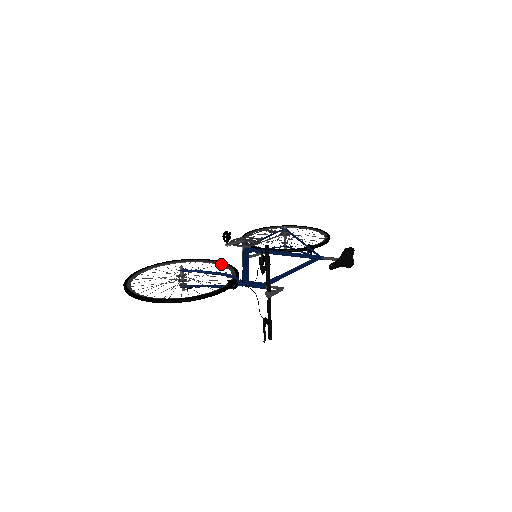
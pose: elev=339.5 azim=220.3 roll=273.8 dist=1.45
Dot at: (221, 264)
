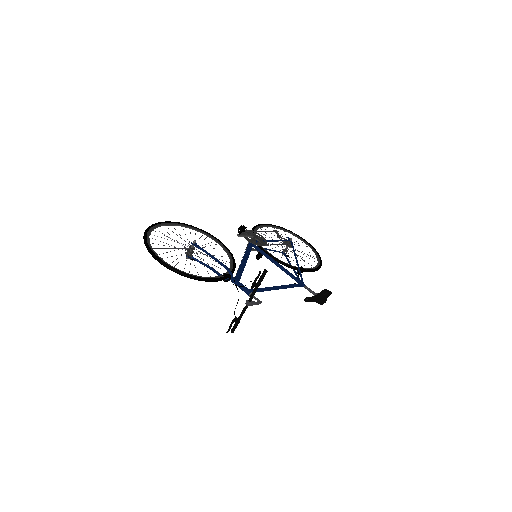
Dot at: (226, 250)
